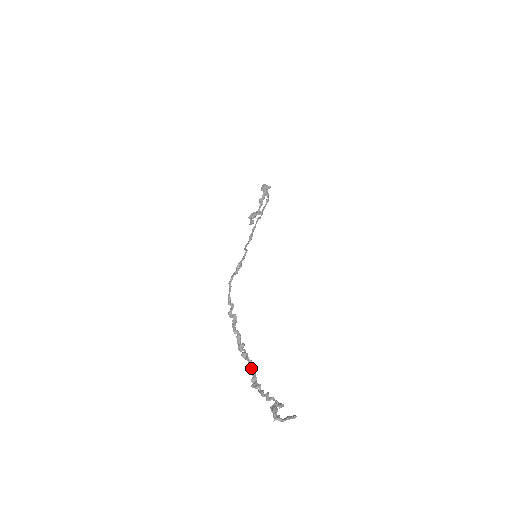
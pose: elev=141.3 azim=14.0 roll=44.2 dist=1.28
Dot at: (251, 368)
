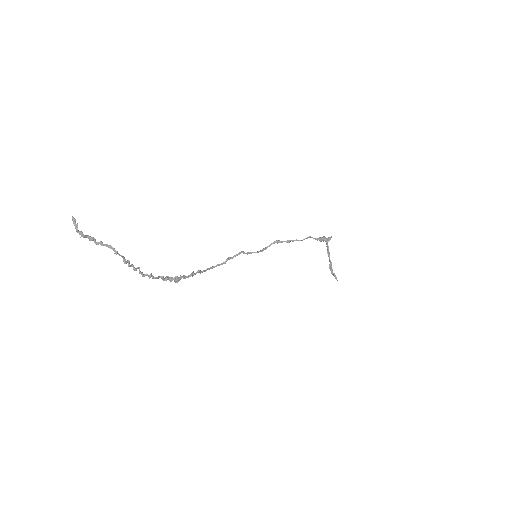
Dot at: (162, 278)
